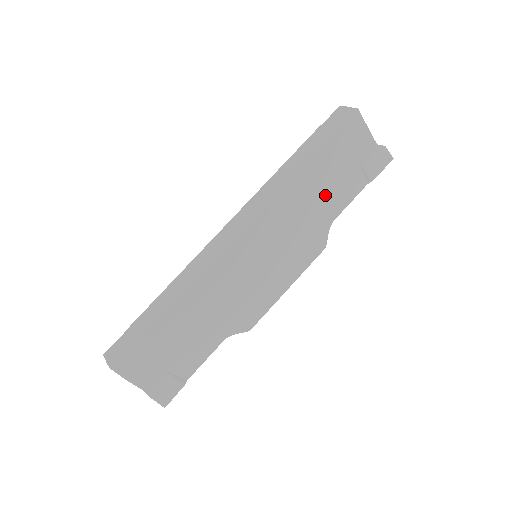
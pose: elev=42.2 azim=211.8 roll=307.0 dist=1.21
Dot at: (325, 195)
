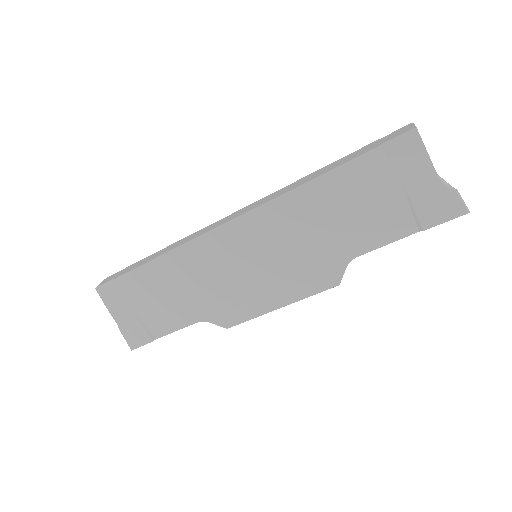
Dot at: (347, 221)
